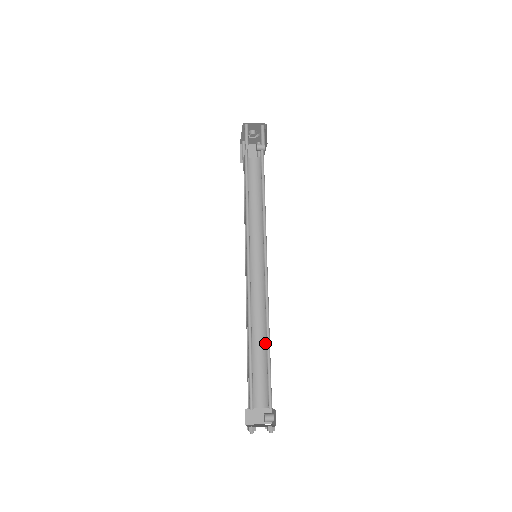
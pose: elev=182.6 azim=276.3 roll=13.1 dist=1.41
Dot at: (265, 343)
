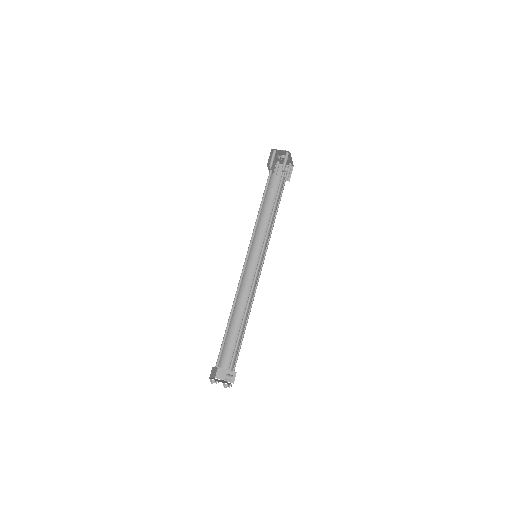
Dot at: (245, 323)
